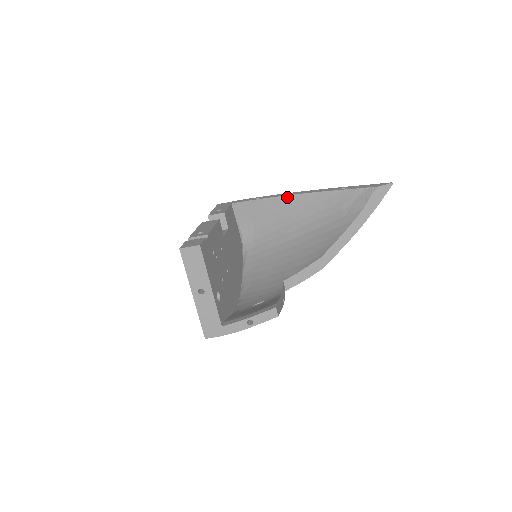
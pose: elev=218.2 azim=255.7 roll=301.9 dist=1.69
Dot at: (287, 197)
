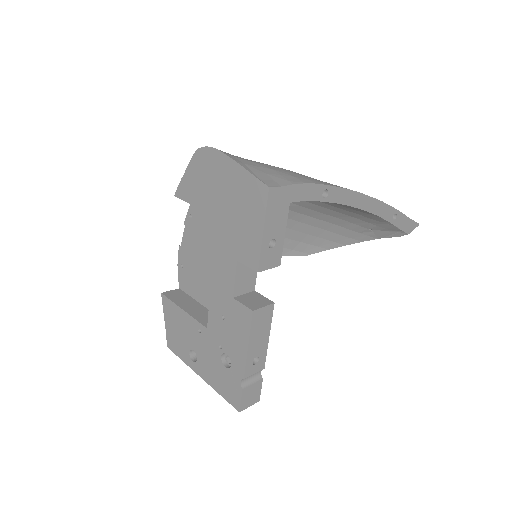
Dot at: occluded
